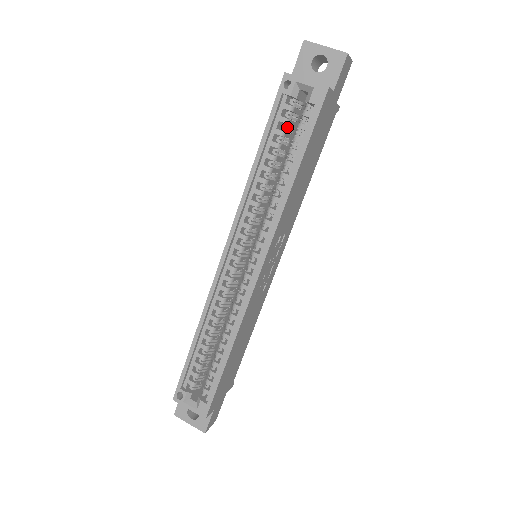
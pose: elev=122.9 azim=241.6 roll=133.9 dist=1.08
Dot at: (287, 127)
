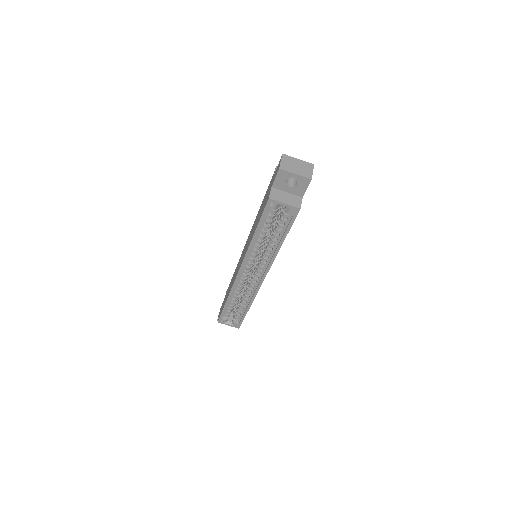
Dot at: (273, 218)
